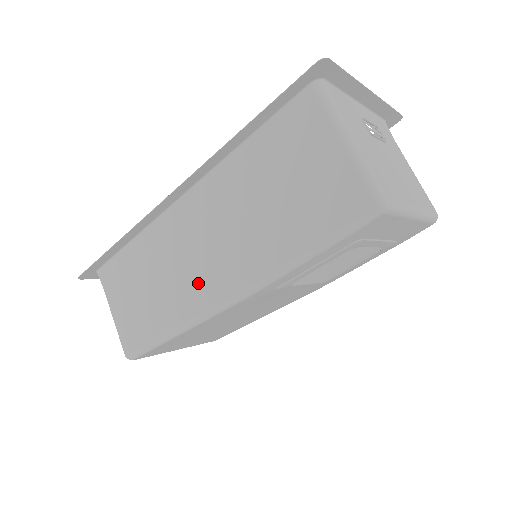
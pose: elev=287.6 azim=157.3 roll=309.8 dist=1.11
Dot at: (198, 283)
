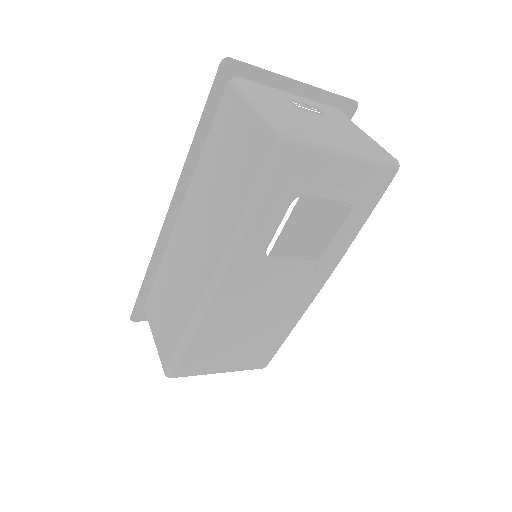
Dot at: (195, 279)
